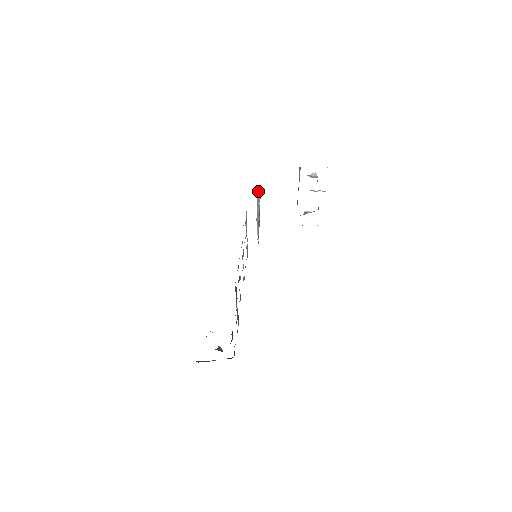
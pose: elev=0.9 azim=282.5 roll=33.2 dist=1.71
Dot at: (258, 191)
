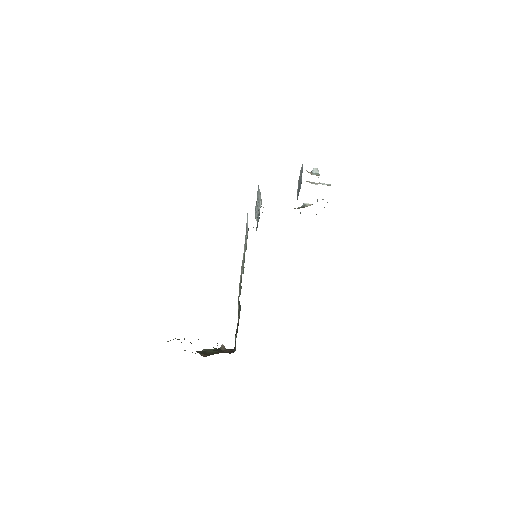
Dot at: (259, 193)
